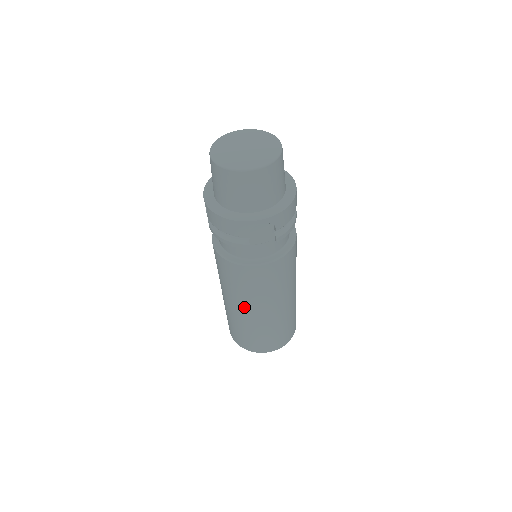
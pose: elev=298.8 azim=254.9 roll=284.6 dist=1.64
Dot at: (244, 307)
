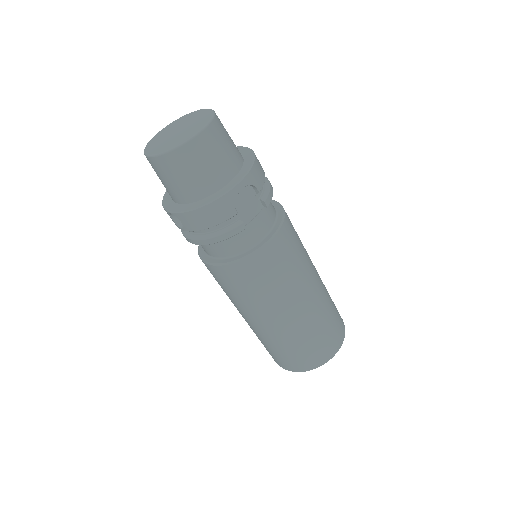
Dot at: (280, 312)
